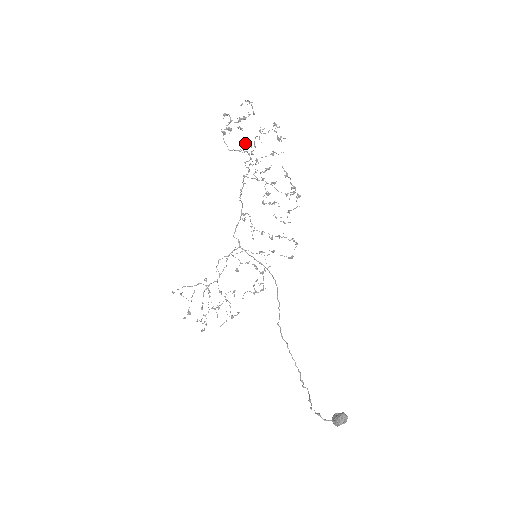
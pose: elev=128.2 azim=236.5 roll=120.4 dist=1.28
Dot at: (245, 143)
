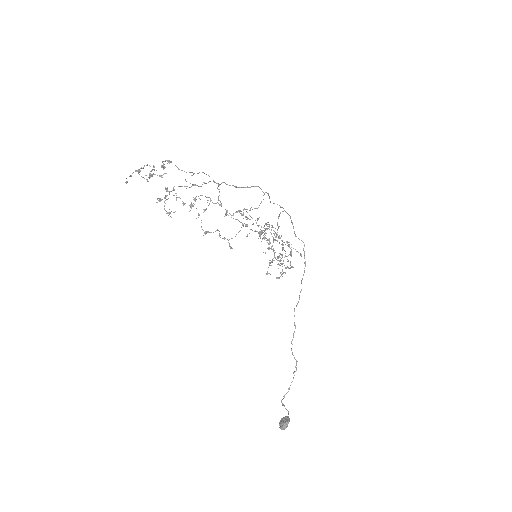
Dot at: (164, 198)
